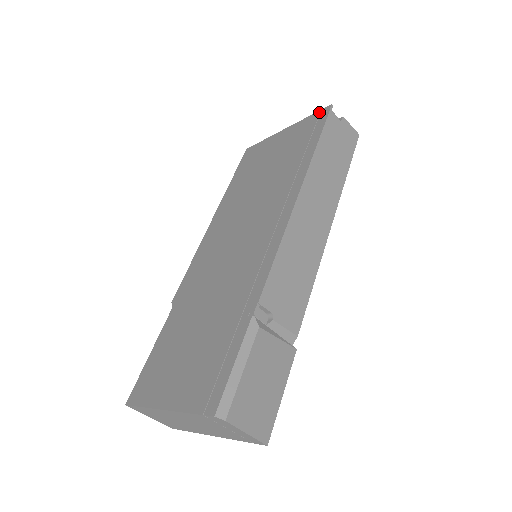
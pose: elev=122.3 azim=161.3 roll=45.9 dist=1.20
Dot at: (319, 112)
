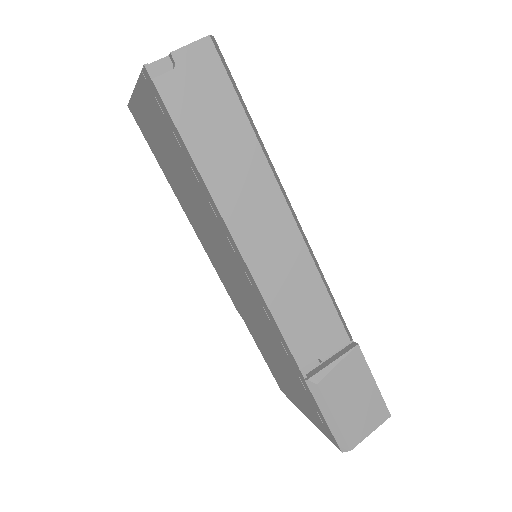
Dot at: (143, 77)
